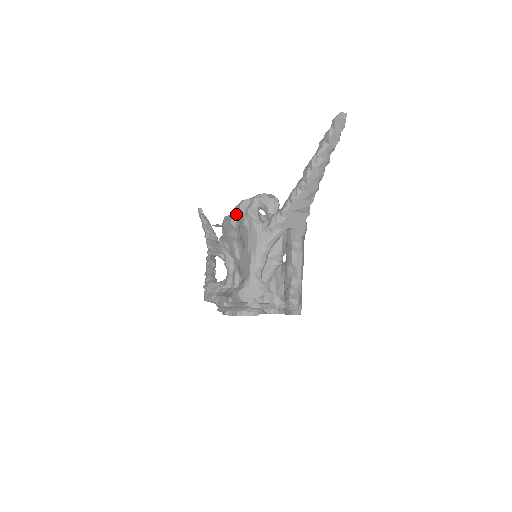
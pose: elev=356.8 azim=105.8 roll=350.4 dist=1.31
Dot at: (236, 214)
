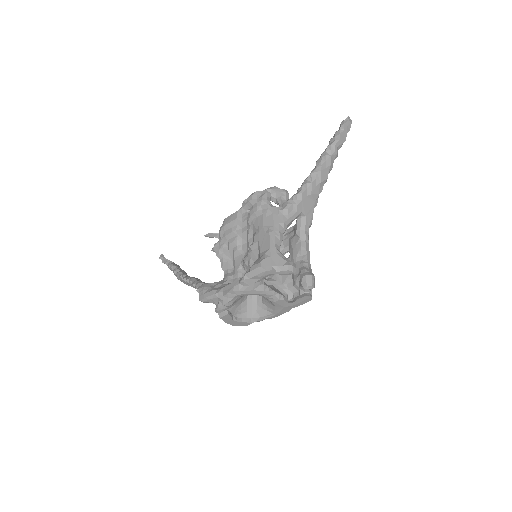
Dot at: (243, 209)
